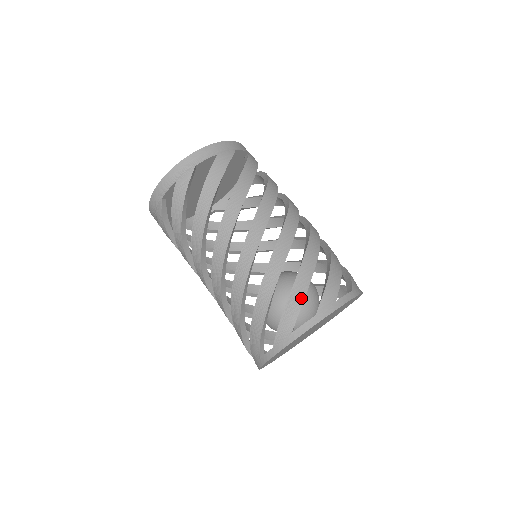
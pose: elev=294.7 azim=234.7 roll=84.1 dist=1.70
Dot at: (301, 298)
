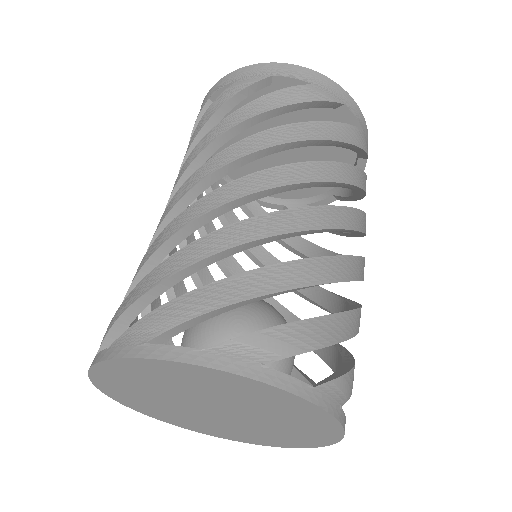
Dot at: (211, 305)
